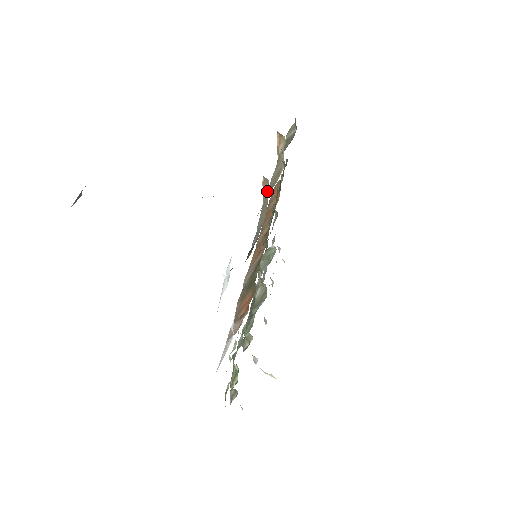
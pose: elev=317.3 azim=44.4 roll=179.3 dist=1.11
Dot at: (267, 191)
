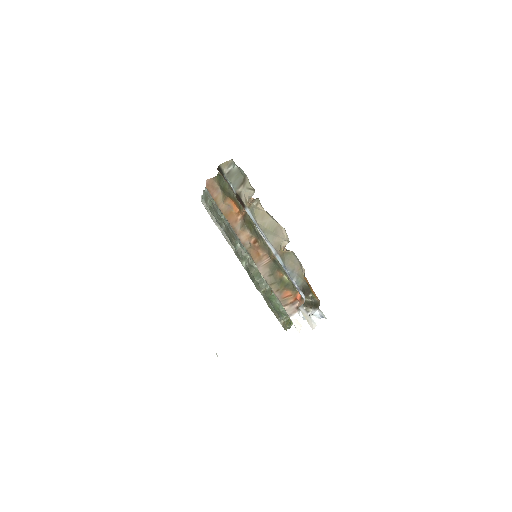
Dot at: (290, 253)
